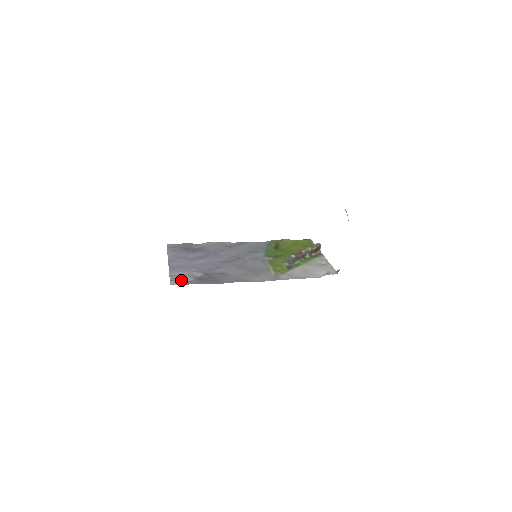
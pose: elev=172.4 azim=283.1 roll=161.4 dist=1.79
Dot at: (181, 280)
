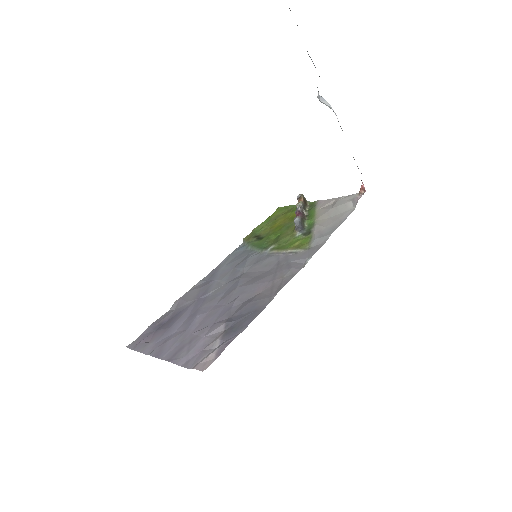
Dot at: (207, 355)
